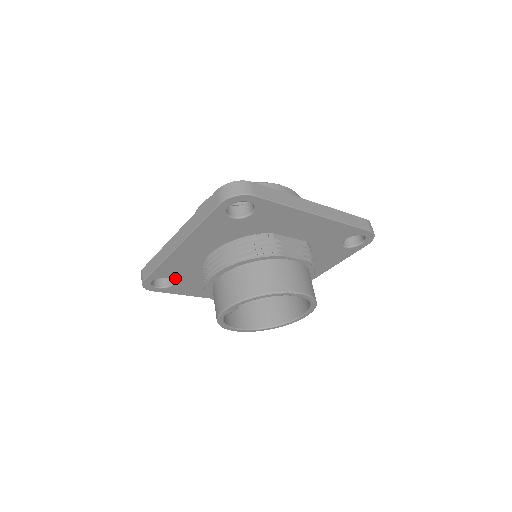
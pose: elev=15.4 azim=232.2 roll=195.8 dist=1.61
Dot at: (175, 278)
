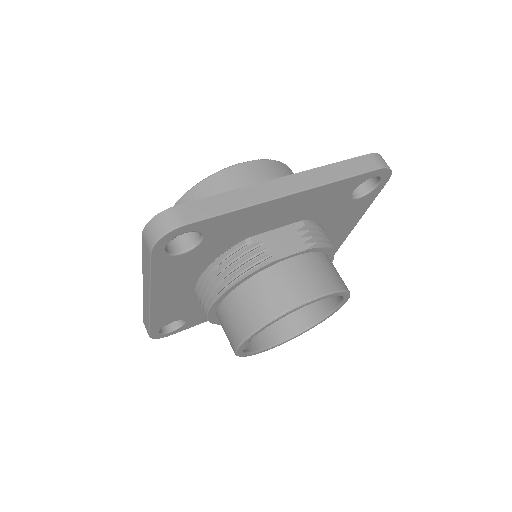
Dot at: (181, 318)
